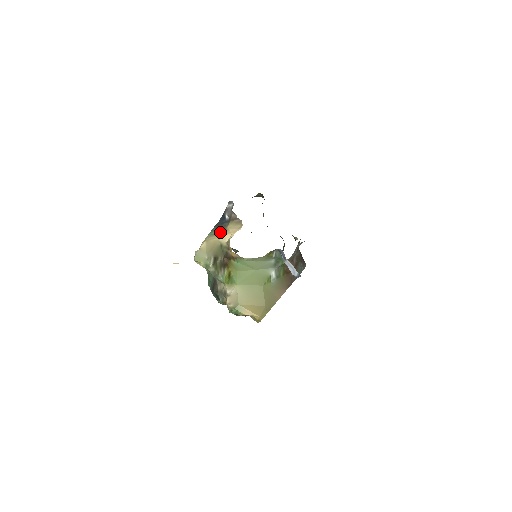
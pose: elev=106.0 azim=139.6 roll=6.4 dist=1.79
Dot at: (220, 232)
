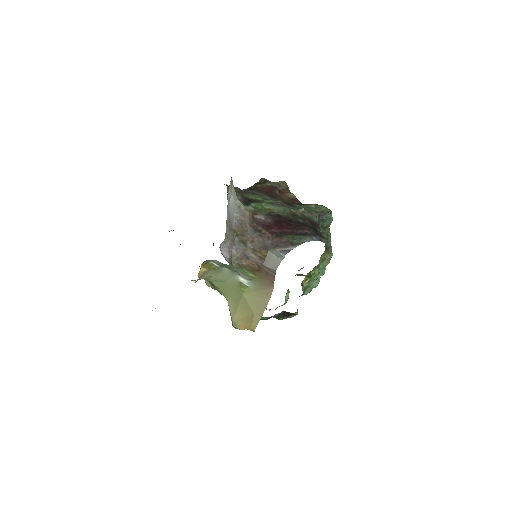
Dot at: occluded
